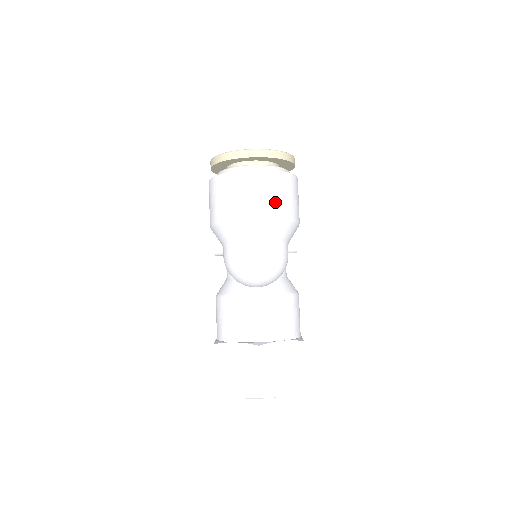
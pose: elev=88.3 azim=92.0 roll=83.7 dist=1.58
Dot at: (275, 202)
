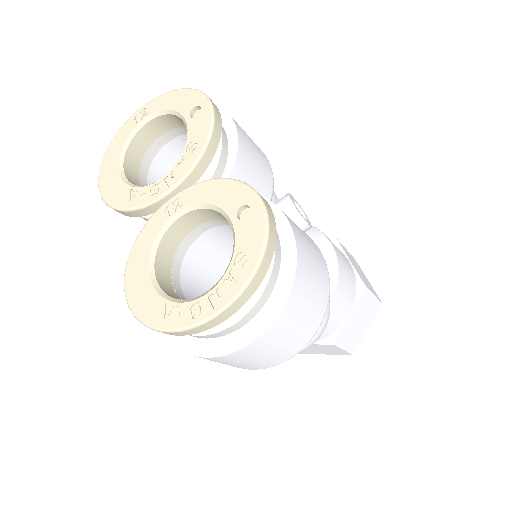
Dot at: (303, 329)
